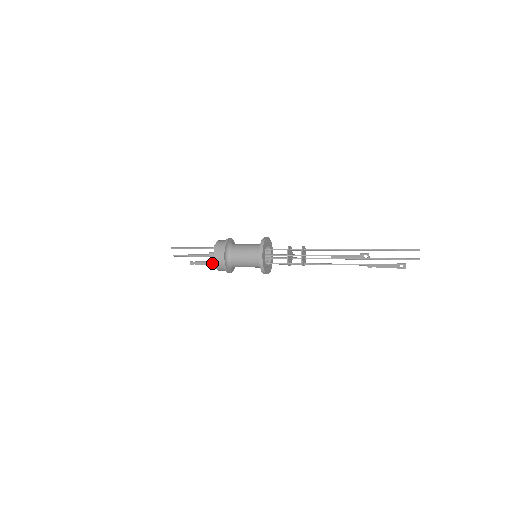
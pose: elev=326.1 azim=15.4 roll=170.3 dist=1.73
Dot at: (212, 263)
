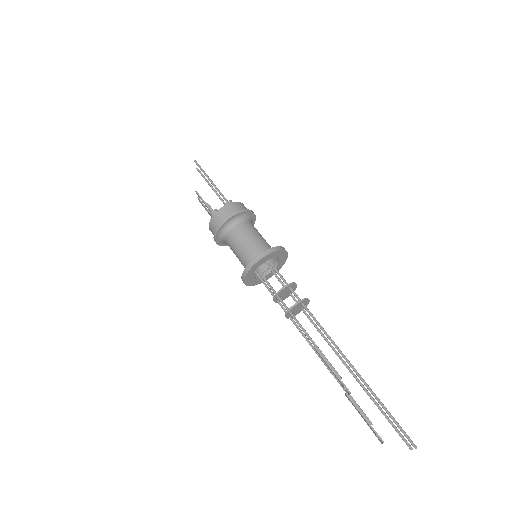
Dot at: occluded
